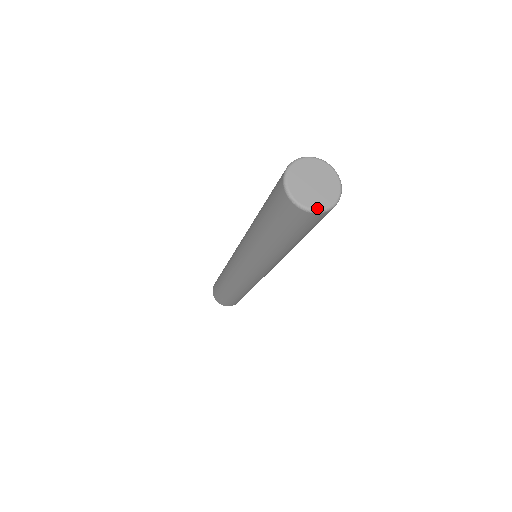
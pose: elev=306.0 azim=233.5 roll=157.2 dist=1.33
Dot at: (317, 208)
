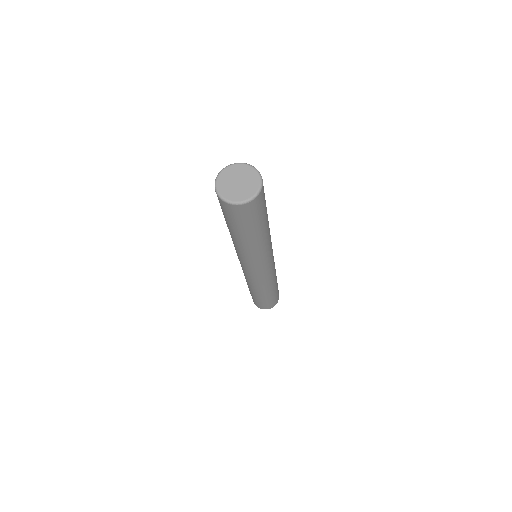
Dot at: (235, 201)
